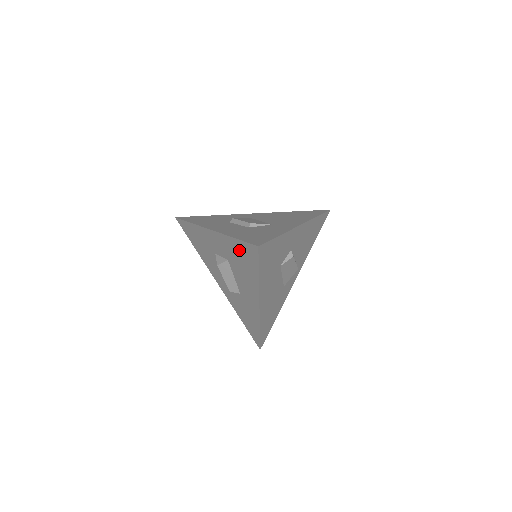
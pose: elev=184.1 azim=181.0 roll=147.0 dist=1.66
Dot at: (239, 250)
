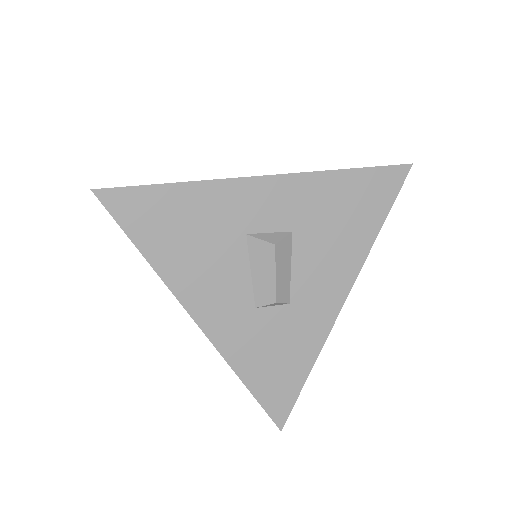
Dot at: (350, 191)
